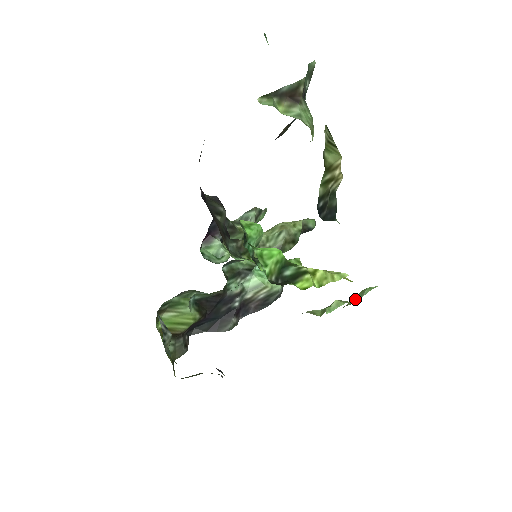
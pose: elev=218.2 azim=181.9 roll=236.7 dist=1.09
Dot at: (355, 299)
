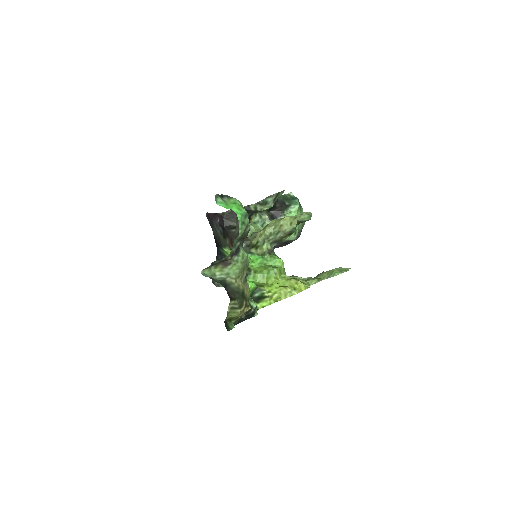
Dot at: (327, 274)
